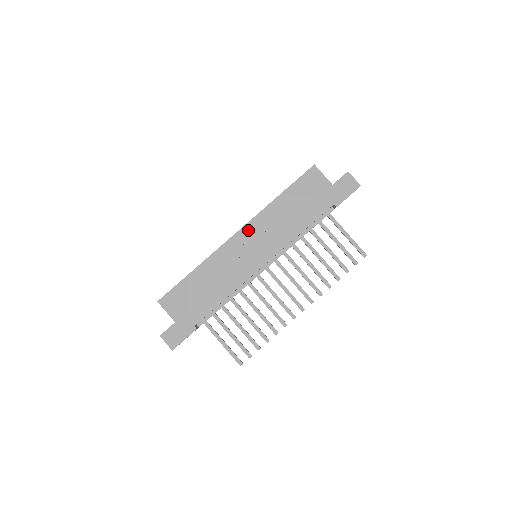
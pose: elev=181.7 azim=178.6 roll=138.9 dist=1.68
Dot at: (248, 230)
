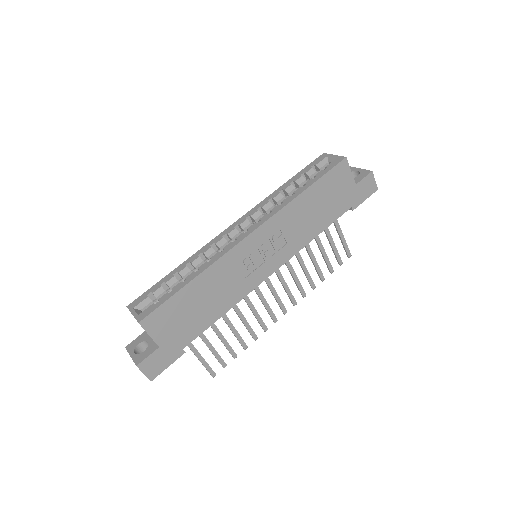
Dot at: (265, 231)
